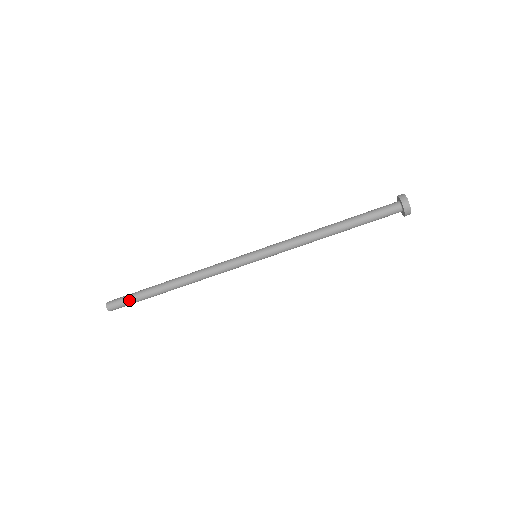
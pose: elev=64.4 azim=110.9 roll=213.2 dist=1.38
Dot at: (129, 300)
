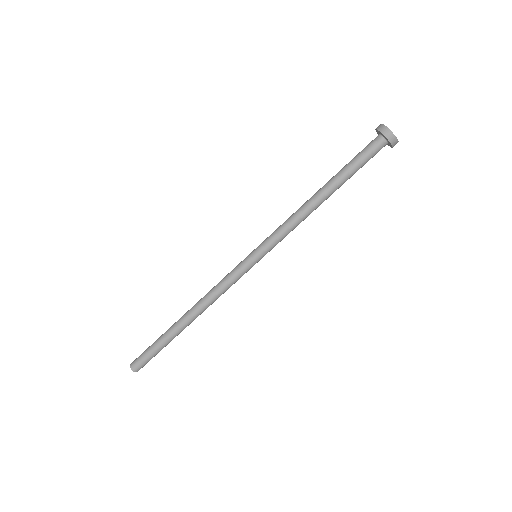
Dot at: (150, 354)
